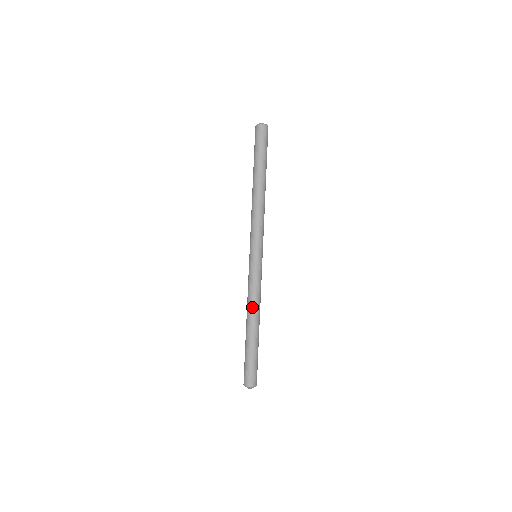
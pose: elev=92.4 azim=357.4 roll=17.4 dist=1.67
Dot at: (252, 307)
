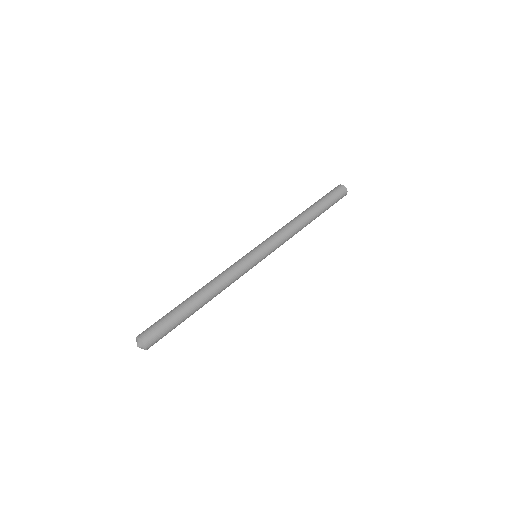
Dot at: (211, 281)
